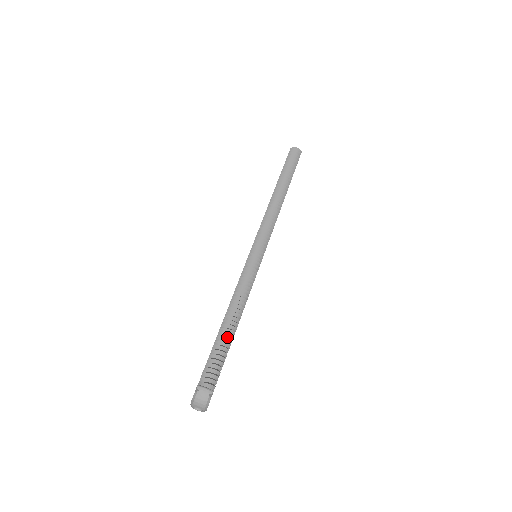
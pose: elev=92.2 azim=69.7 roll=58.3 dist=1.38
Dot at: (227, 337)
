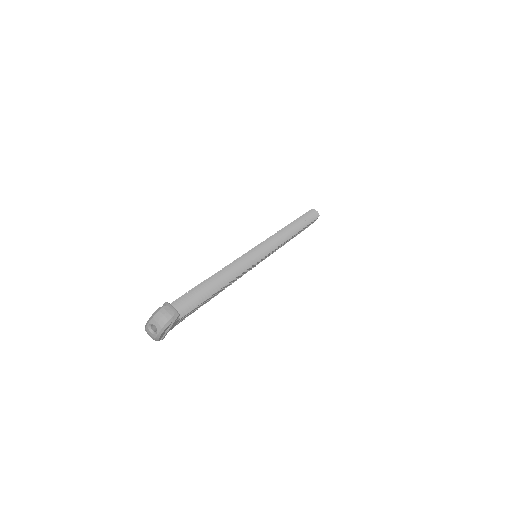
Dot at: (208, 290)
